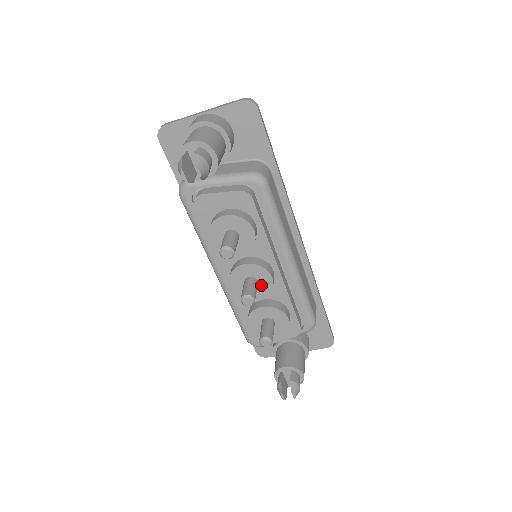
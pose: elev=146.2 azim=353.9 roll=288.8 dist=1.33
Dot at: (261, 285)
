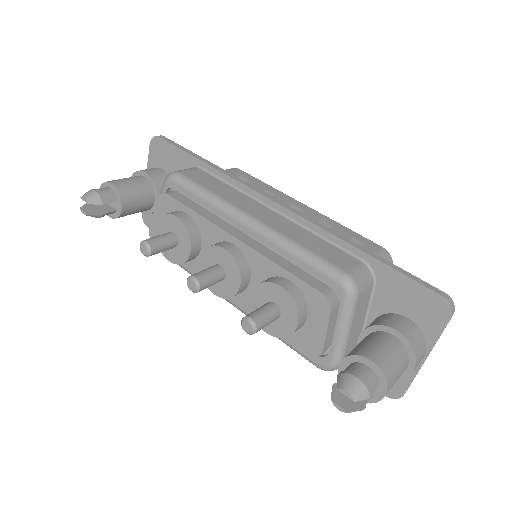
Dot at: (227, 268)
